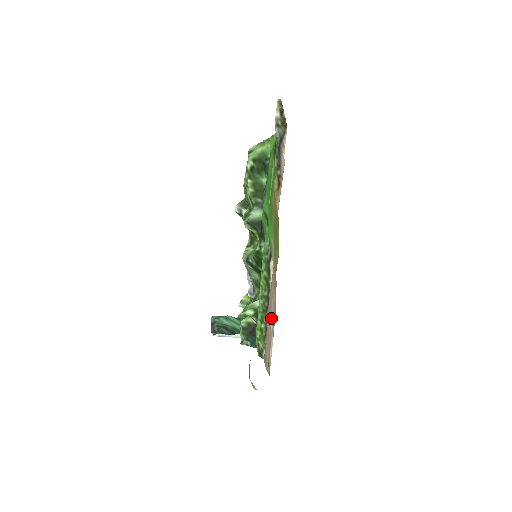
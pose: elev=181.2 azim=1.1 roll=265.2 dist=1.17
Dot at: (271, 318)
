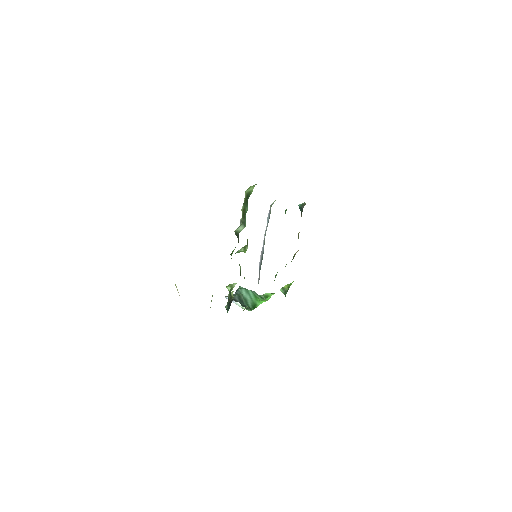
Dot at: occluded
